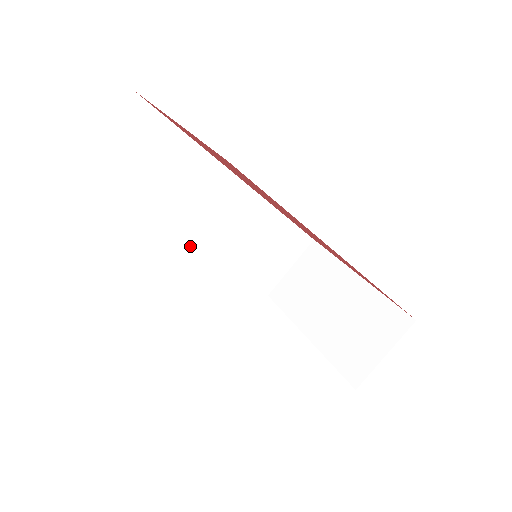
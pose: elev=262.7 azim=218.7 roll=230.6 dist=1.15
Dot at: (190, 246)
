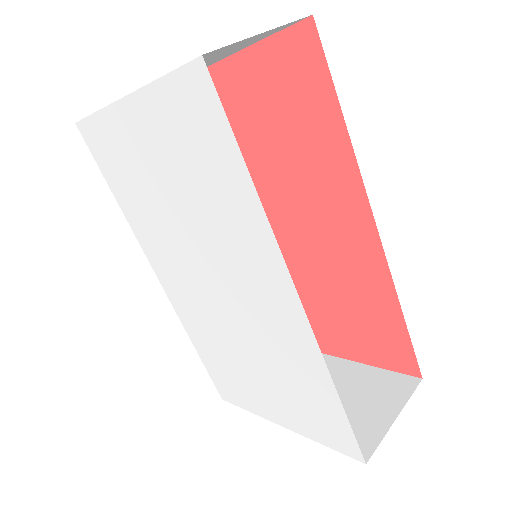
Dot at: occluded
